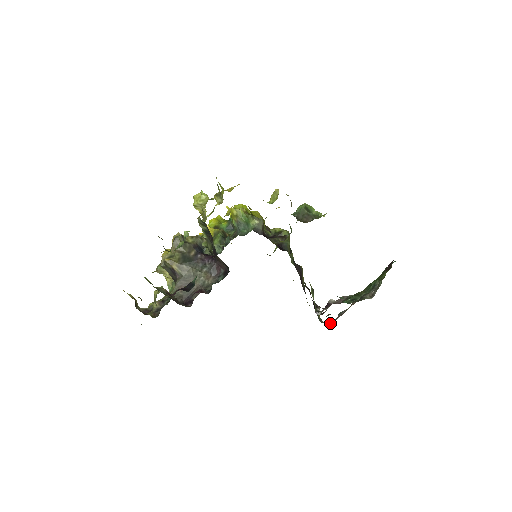
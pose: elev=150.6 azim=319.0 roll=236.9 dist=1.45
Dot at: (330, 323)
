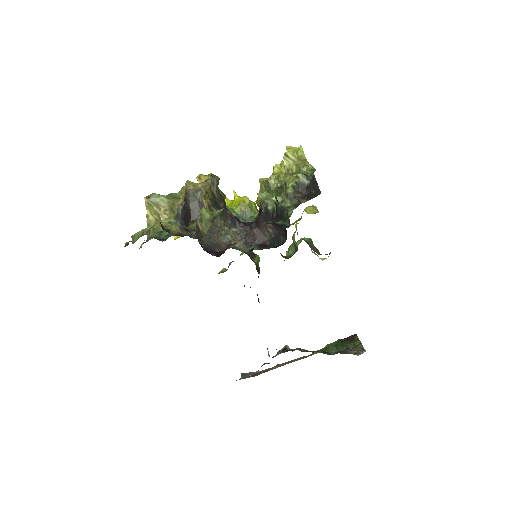
Dot at: (245, 377)
